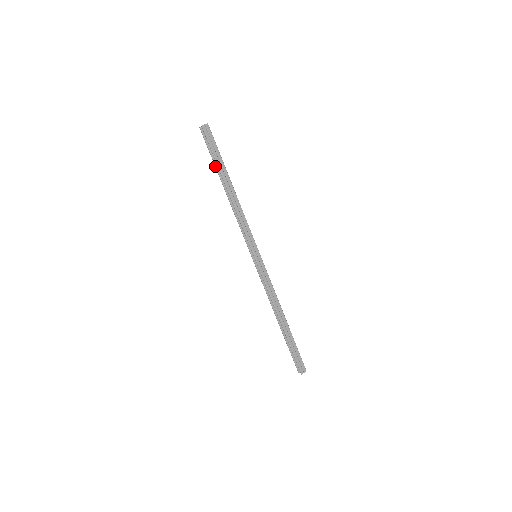
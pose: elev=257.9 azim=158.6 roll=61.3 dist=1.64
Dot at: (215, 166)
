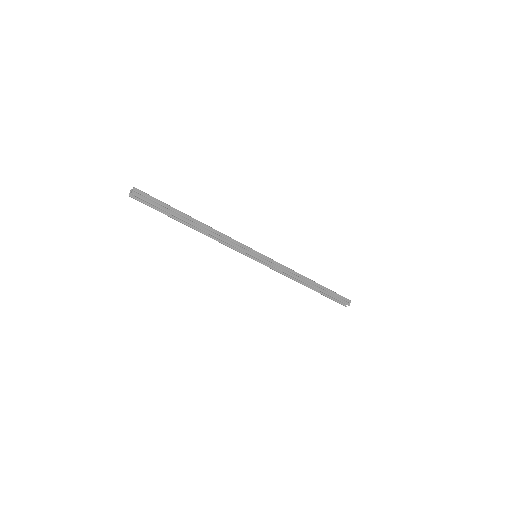
Dot at: (169, 216)
